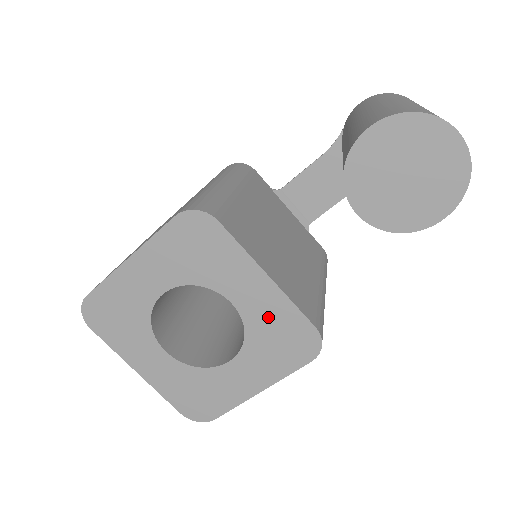
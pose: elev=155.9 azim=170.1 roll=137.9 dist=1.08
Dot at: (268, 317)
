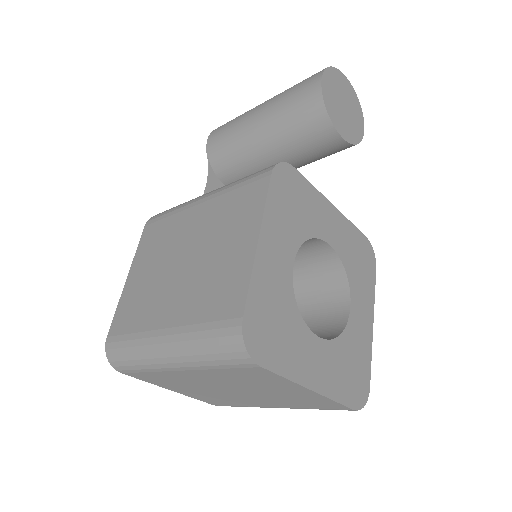
Dot at: (347, 244)
